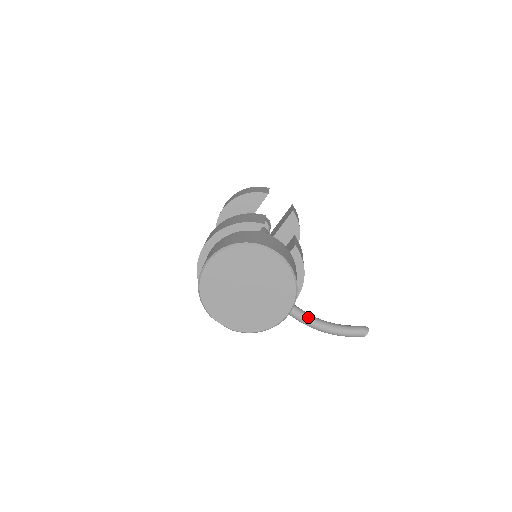
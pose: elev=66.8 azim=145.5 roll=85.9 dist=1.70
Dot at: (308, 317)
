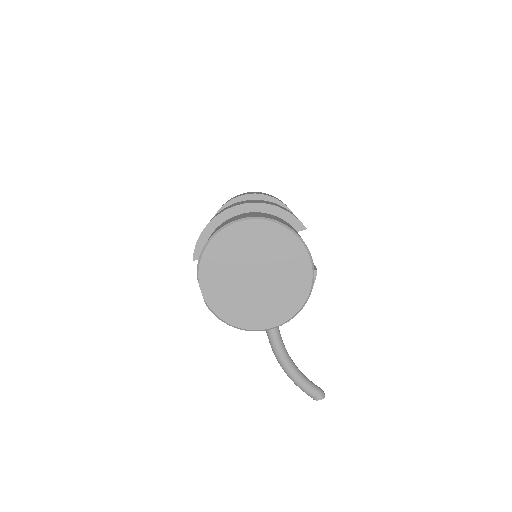
Dot at: (282, 345)
